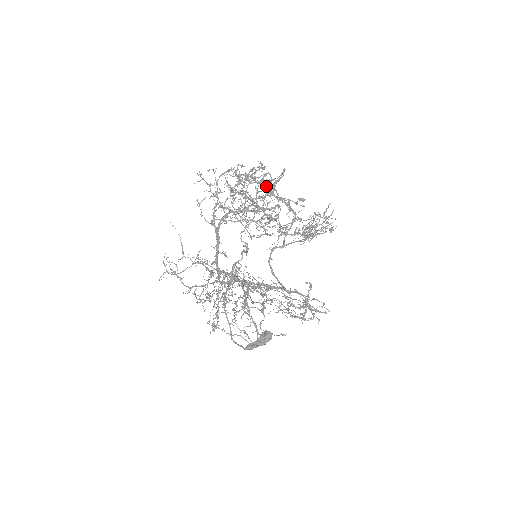
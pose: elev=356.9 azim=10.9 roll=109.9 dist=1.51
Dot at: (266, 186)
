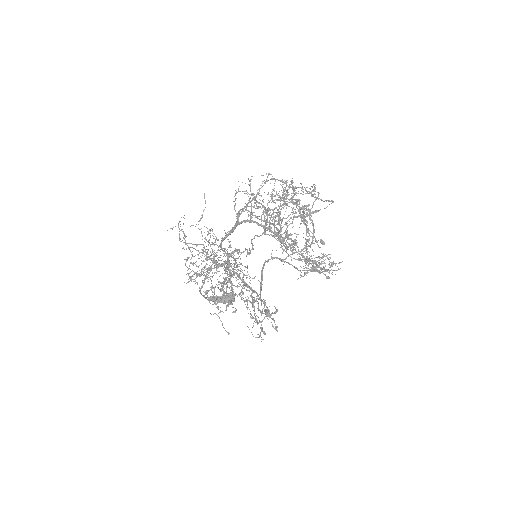
Dot at: occluded
